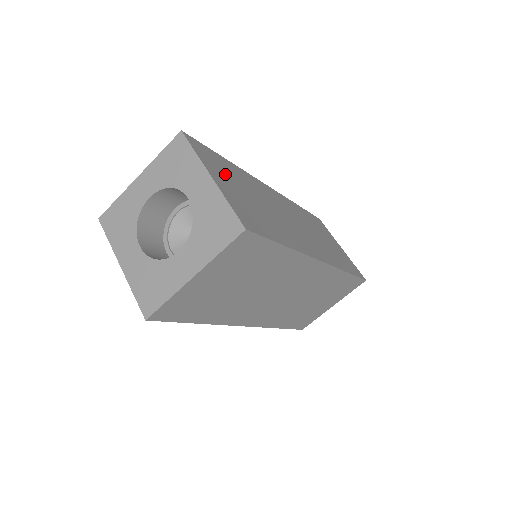
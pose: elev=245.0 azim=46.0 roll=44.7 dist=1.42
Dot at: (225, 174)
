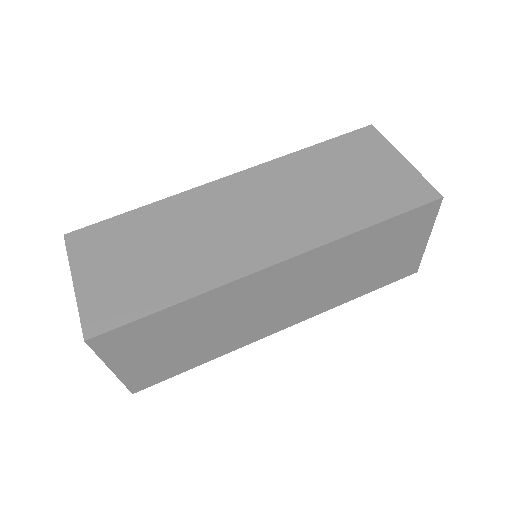
Dot at: (111, 250)
